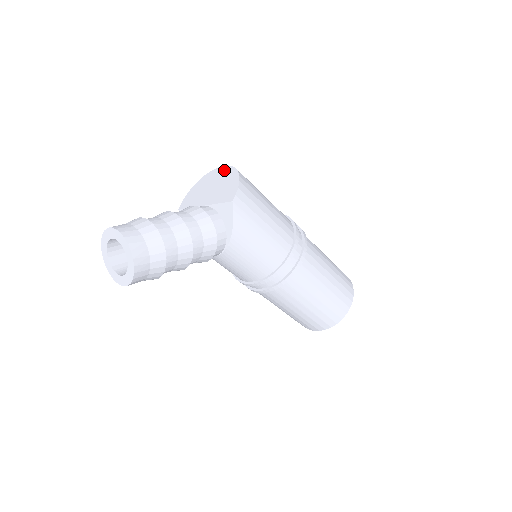
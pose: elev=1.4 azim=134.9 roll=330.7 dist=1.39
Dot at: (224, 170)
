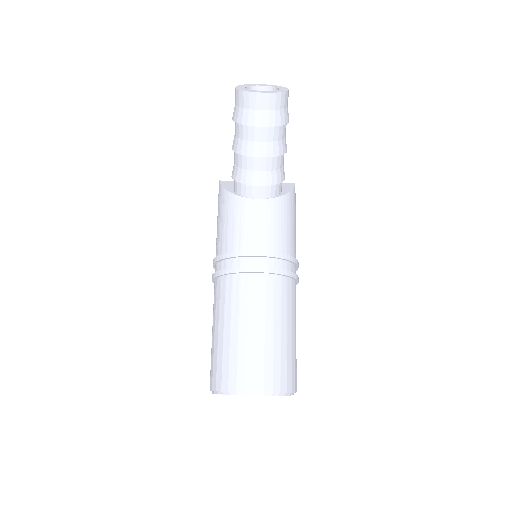
Dot at: occluded
